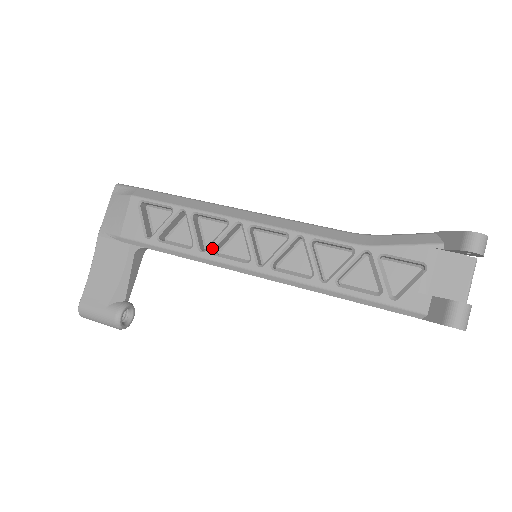
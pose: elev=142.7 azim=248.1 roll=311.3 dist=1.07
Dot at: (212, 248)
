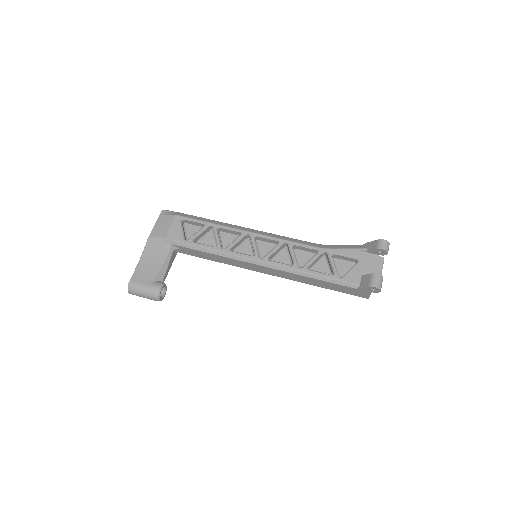
Dot at: (230, 247)
